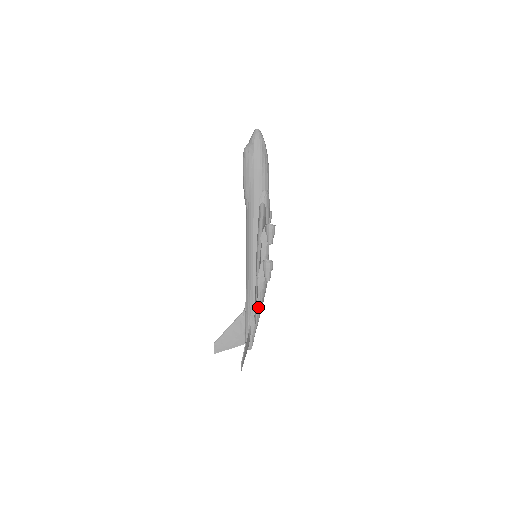
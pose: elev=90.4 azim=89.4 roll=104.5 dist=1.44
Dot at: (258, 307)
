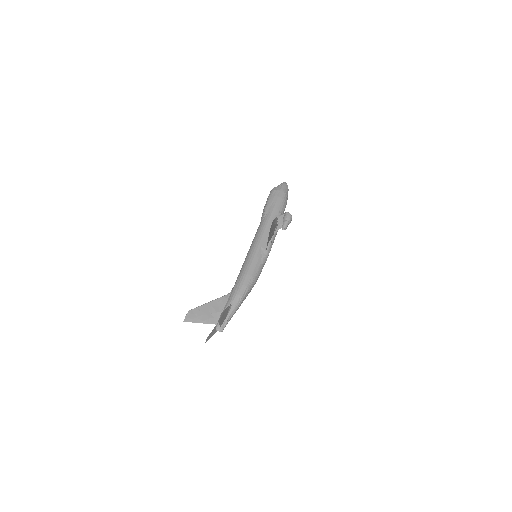
Dot at: (246, 290)
